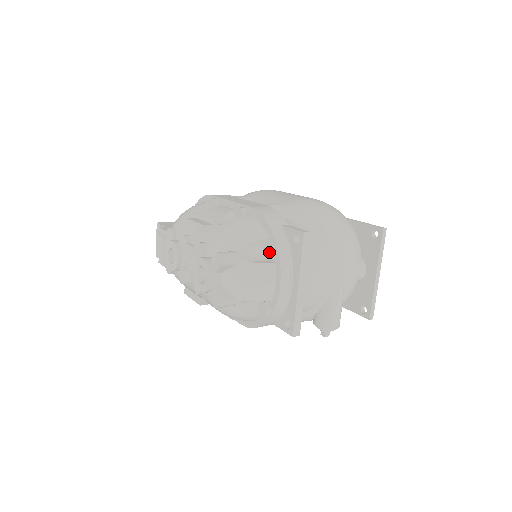
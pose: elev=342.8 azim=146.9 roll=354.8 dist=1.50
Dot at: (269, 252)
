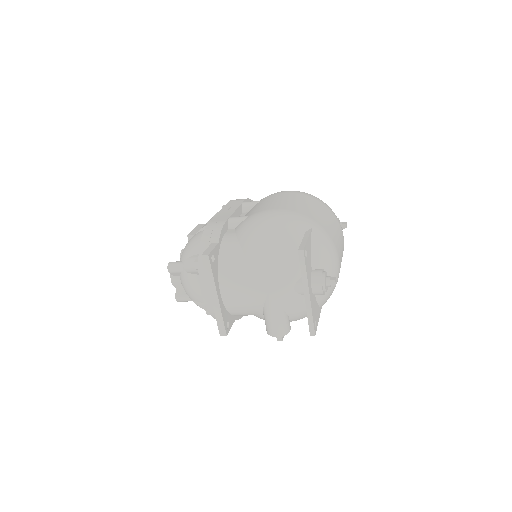
Dot at: (196, 266)
